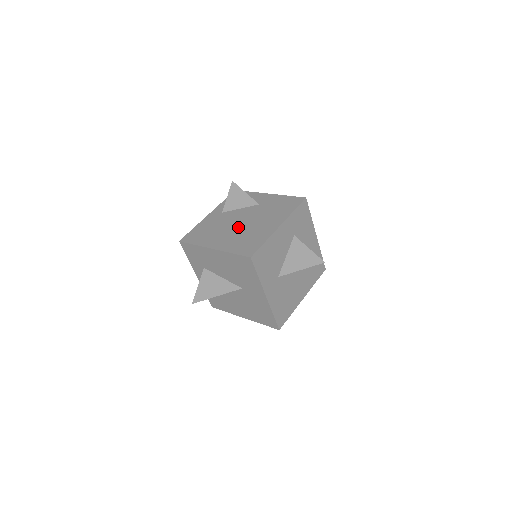
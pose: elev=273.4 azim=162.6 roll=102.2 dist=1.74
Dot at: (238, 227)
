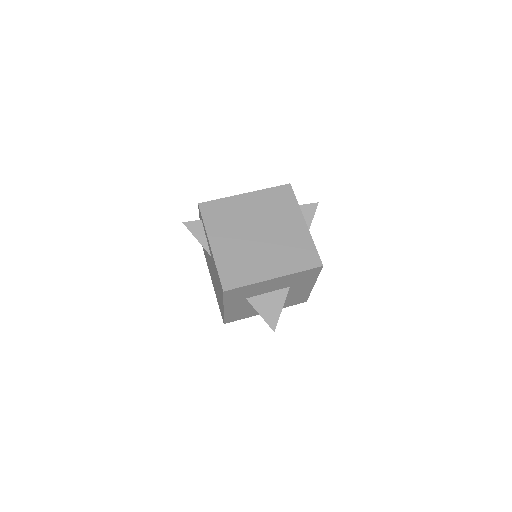
Dot at: (213, 276)
